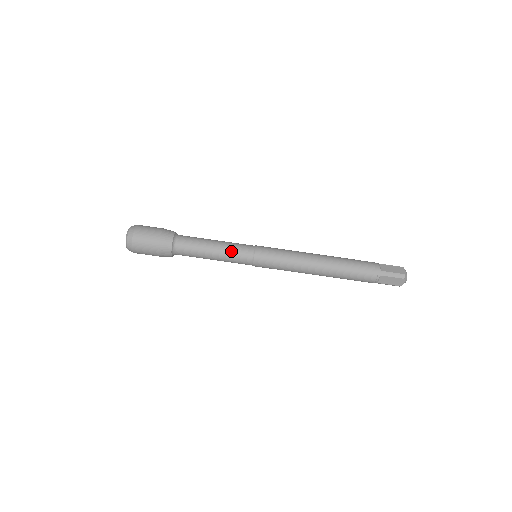
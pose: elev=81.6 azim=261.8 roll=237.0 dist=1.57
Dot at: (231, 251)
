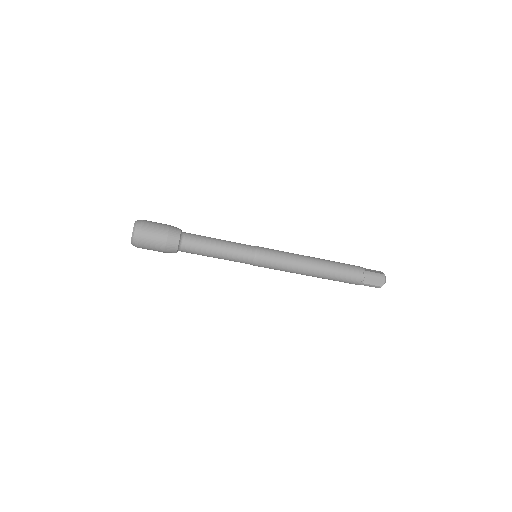
Dot at: (233, 260)
